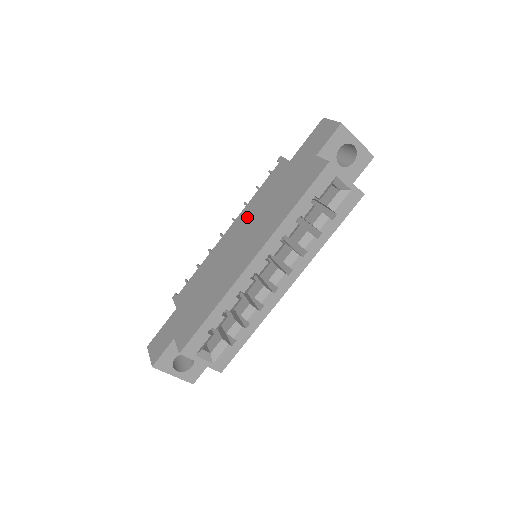
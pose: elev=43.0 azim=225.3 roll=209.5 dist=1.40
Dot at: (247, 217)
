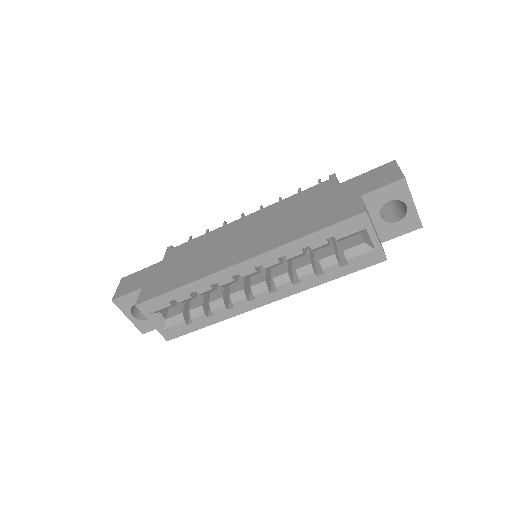
Dot at: (268, 215)
